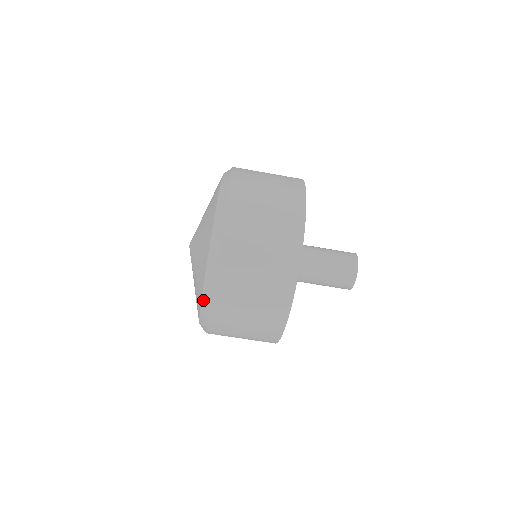
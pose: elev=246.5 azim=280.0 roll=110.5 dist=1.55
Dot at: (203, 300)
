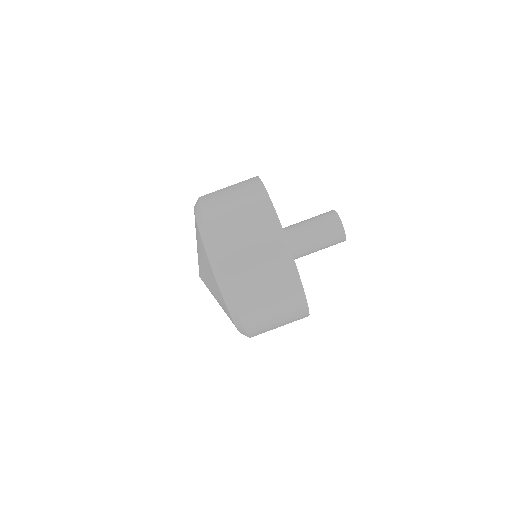
Dot at: (220, 288)
